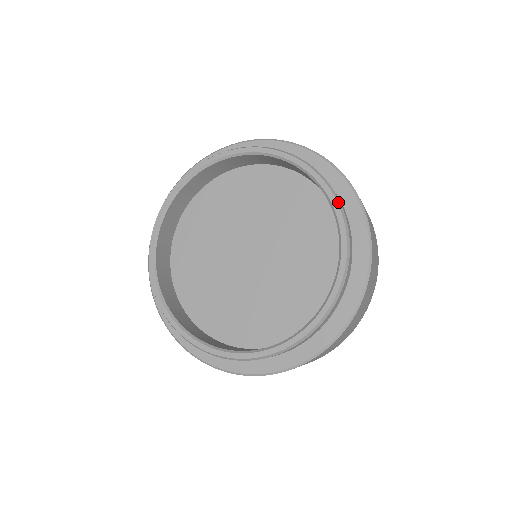
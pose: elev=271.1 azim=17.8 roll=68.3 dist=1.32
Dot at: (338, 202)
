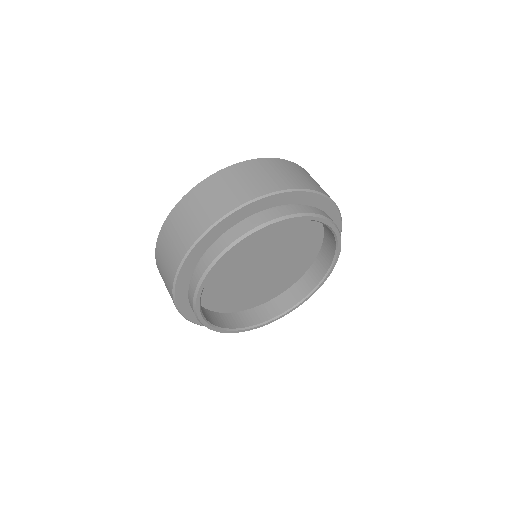
Dot at: (317, 216)
